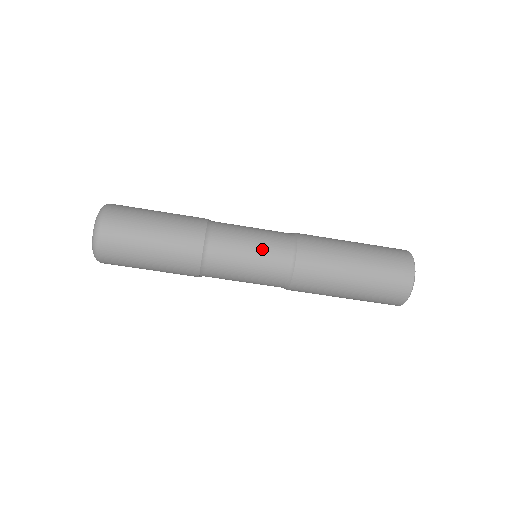
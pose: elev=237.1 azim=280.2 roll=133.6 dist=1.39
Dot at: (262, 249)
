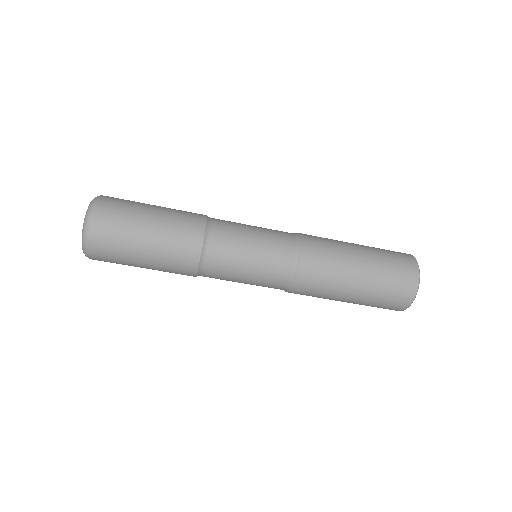
Dot at: (262, 264)
